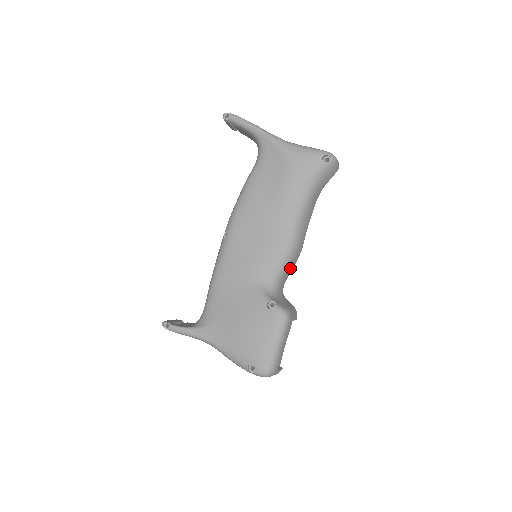
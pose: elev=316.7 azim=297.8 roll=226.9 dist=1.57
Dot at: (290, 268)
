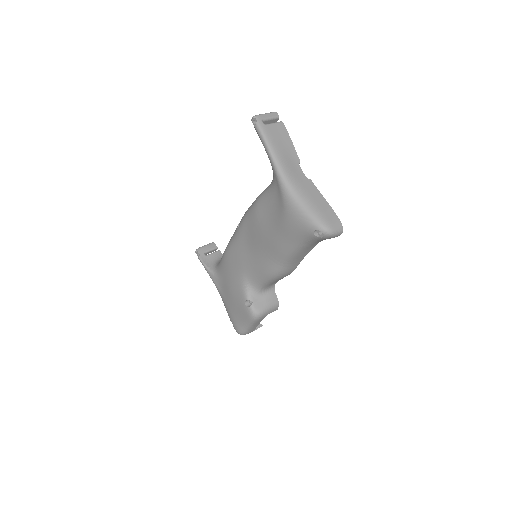
Dot at: (279, 279)
